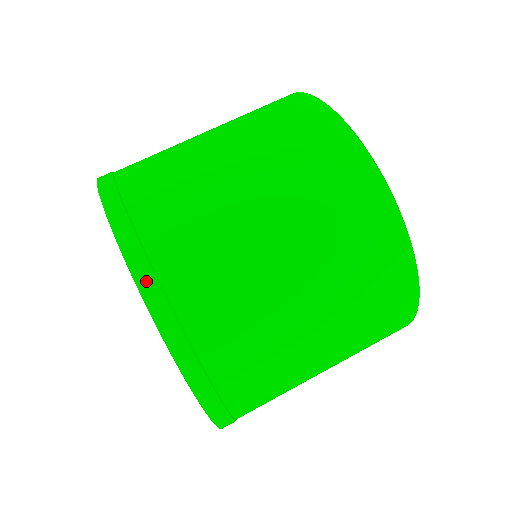
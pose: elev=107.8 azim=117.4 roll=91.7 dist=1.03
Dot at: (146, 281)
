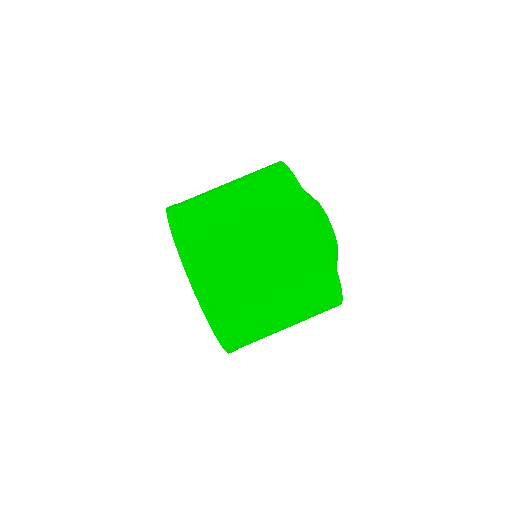
Dot at: (191, 271)
